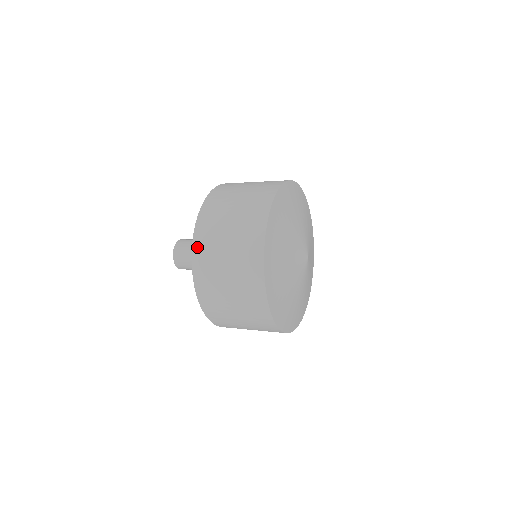
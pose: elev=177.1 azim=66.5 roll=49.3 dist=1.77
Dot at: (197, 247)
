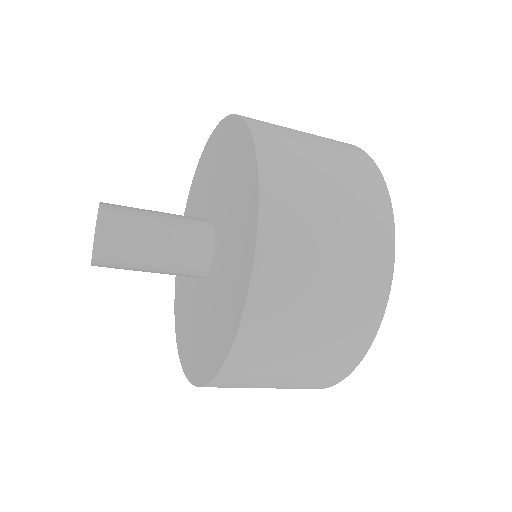
Dot at: (270, 185)
